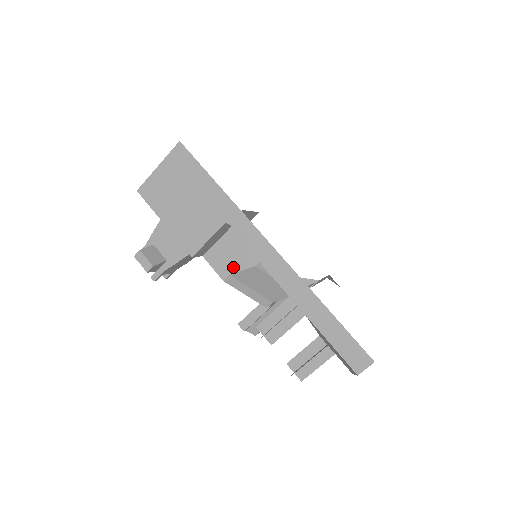
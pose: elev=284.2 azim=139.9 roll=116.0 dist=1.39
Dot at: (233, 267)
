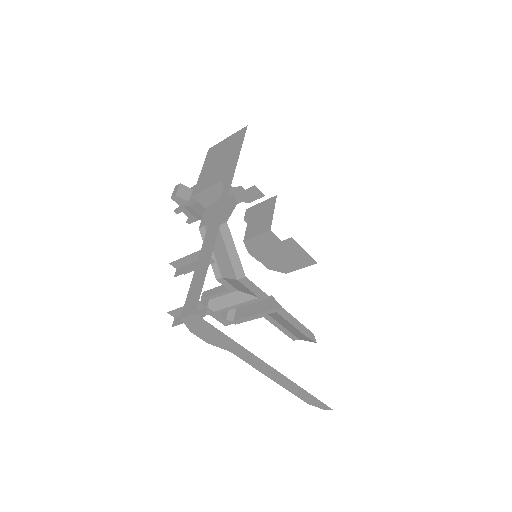
Dot at: occluded
